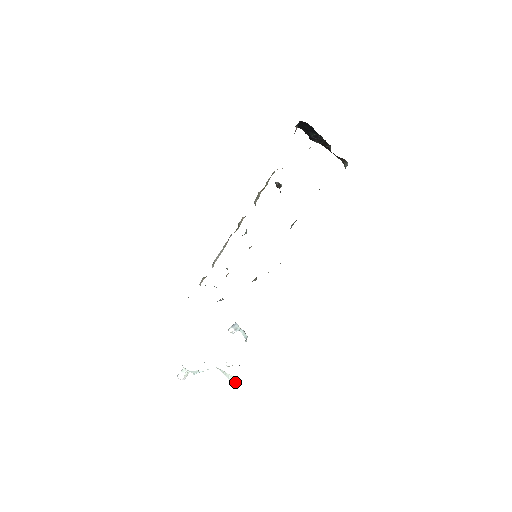
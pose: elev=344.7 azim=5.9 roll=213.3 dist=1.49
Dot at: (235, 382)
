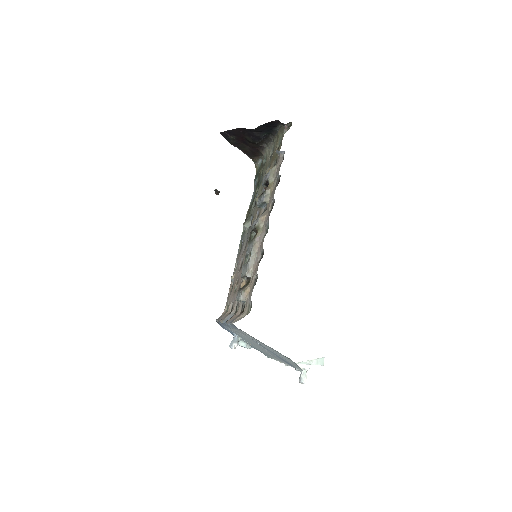
Dot at: (320, 362)
